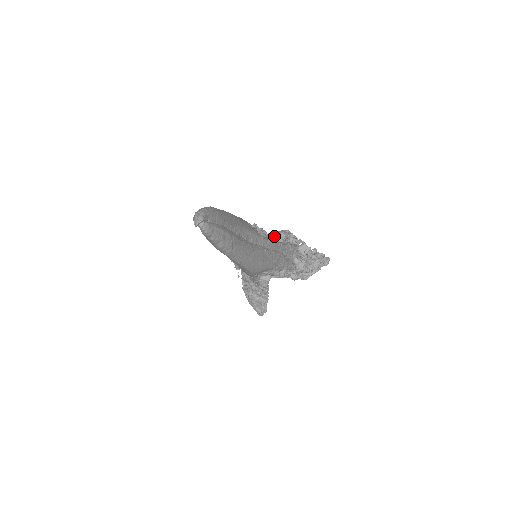
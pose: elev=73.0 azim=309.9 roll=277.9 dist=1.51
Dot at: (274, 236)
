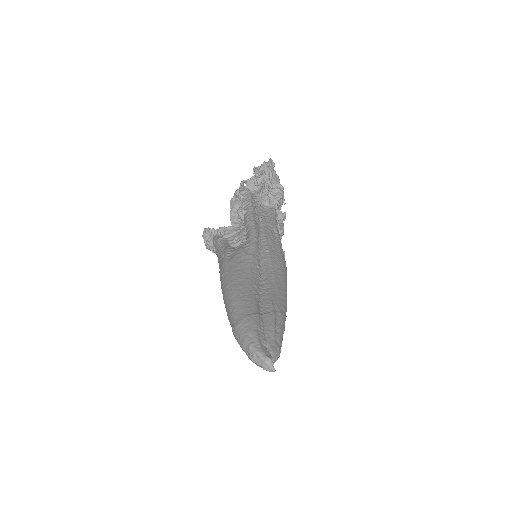
Dot at: (236, 219)
